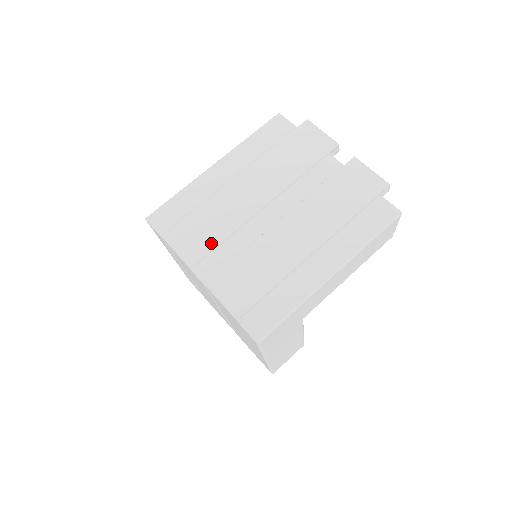
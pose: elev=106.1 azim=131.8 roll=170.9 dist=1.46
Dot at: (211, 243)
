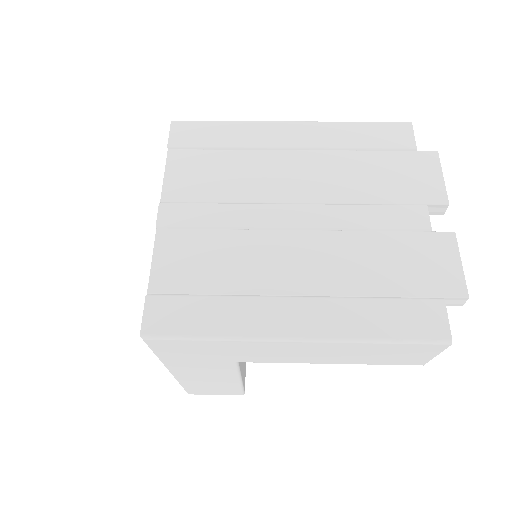
Dot at: (206, 194)
